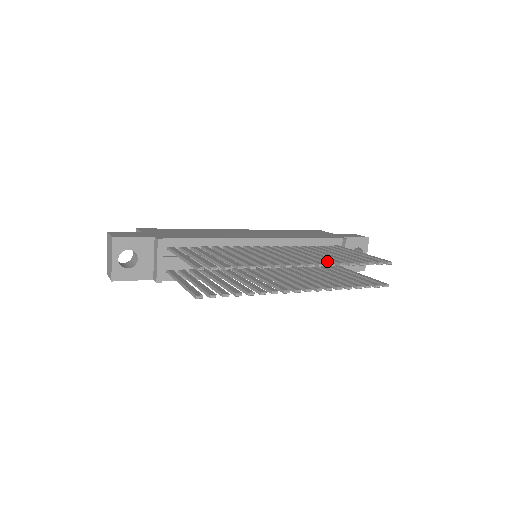
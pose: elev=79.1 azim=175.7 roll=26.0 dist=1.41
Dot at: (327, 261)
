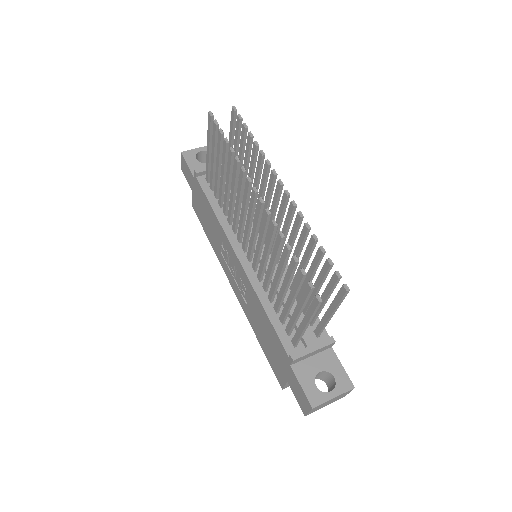
Dot at: (301, 221)
